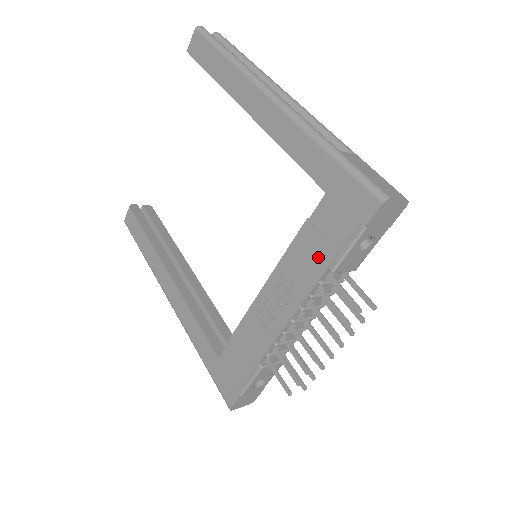
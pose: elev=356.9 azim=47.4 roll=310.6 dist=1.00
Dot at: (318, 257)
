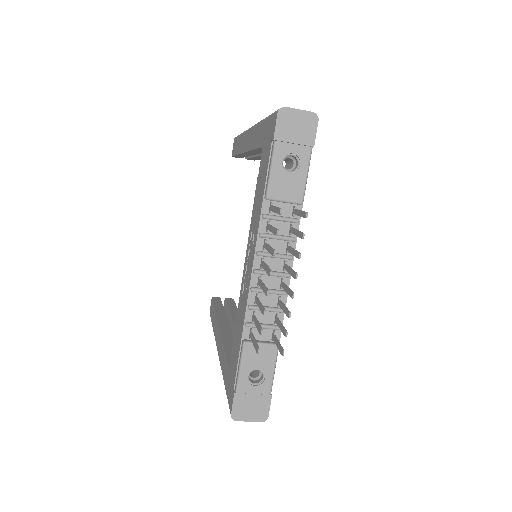
Dot at: (260, 196)
